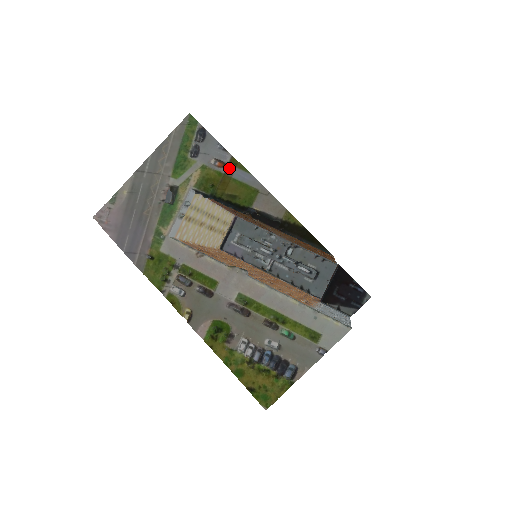
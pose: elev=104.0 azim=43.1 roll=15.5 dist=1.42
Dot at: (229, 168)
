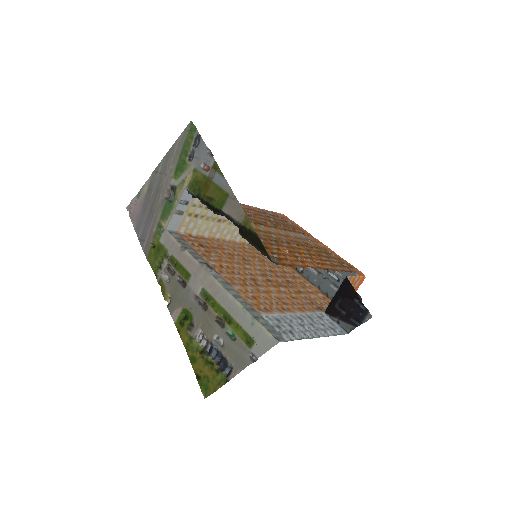
Dot at: (211, 172)
